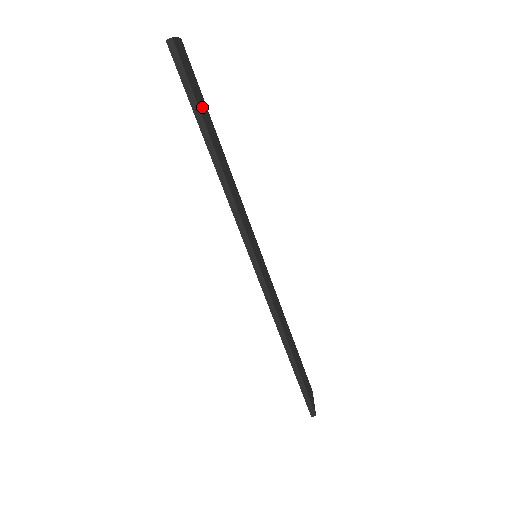
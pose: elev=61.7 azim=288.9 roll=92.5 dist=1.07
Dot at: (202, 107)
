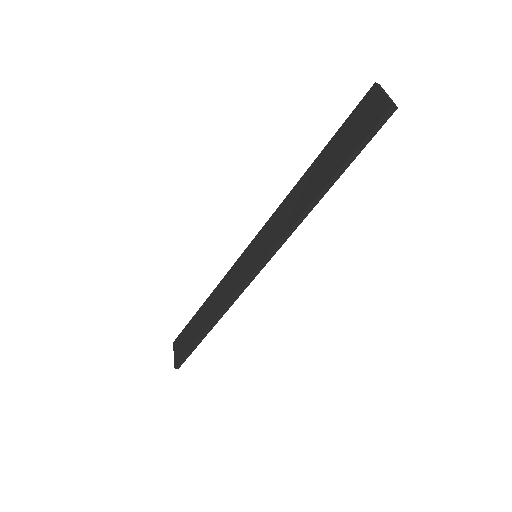
Dot at: occluded
